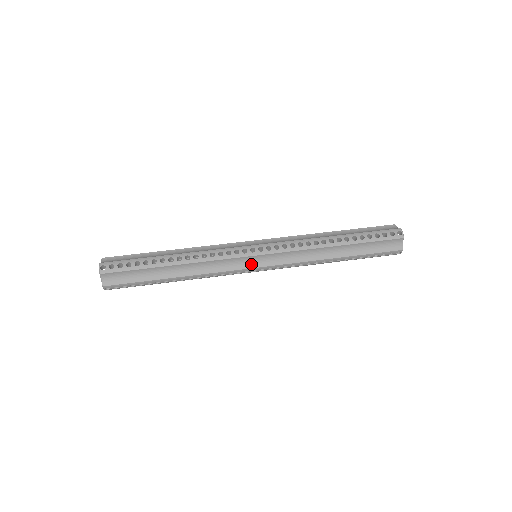
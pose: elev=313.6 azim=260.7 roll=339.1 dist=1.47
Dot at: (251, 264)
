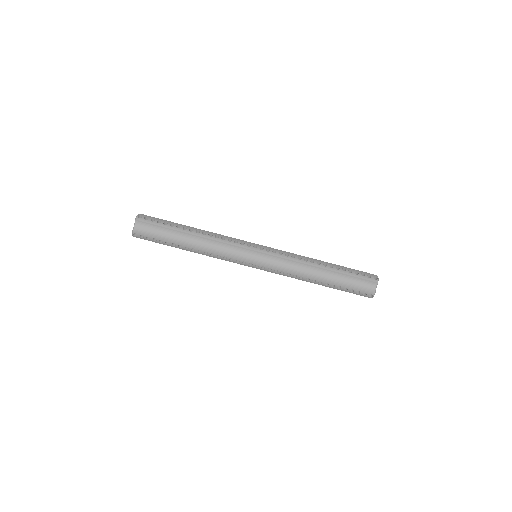
Dot at: occluded
